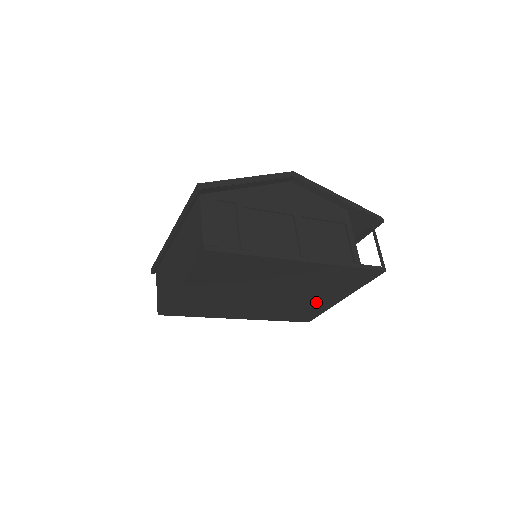
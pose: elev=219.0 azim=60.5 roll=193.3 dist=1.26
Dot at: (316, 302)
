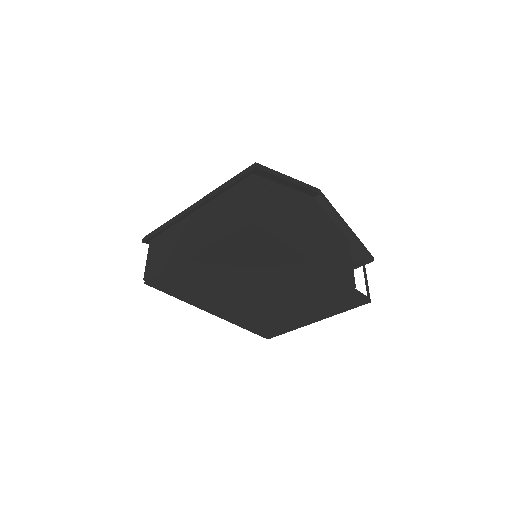
Dot at: (292, 317)
